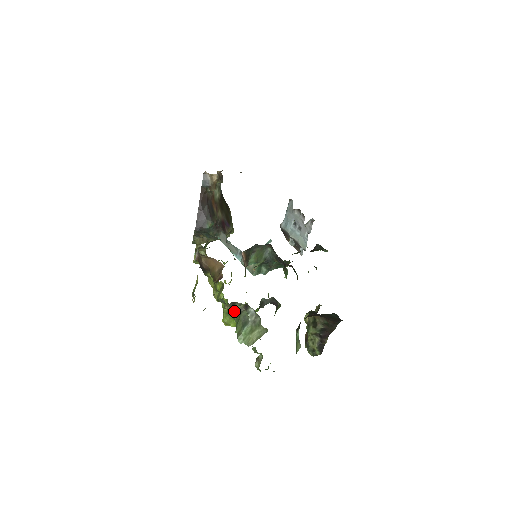
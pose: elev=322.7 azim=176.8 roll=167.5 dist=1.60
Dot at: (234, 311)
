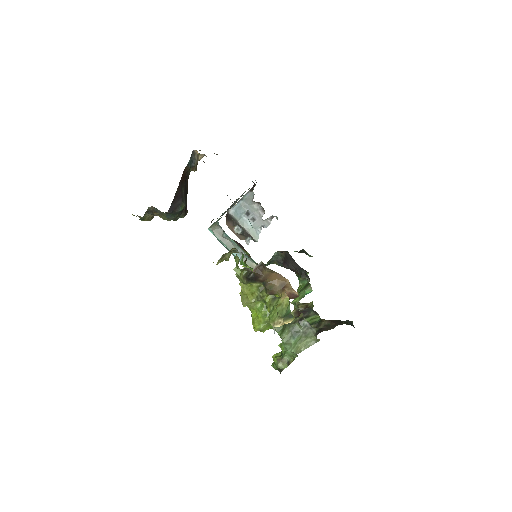
Dot at: occluded
